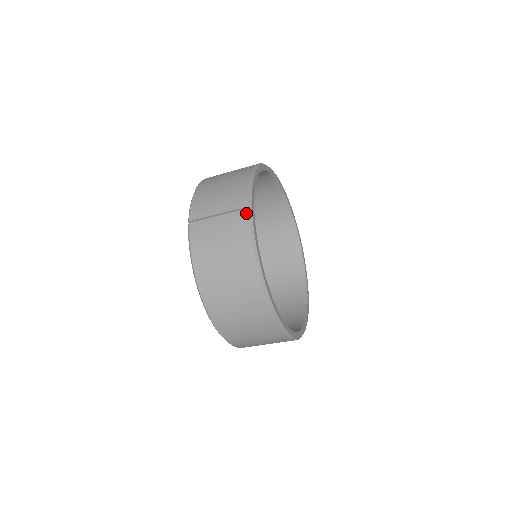
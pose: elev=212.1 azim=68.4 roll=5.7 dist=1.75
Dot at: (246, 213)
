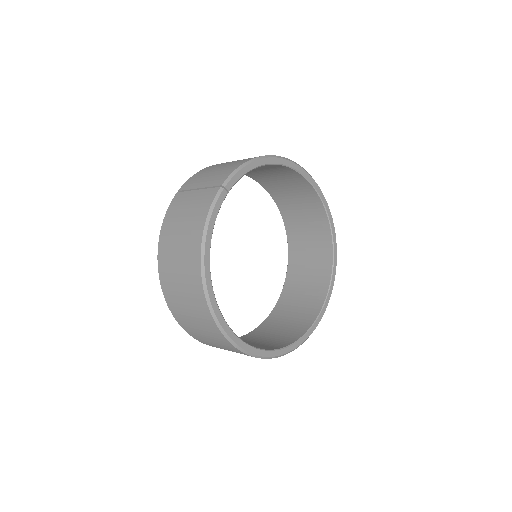
Dot at: (216, 191)
